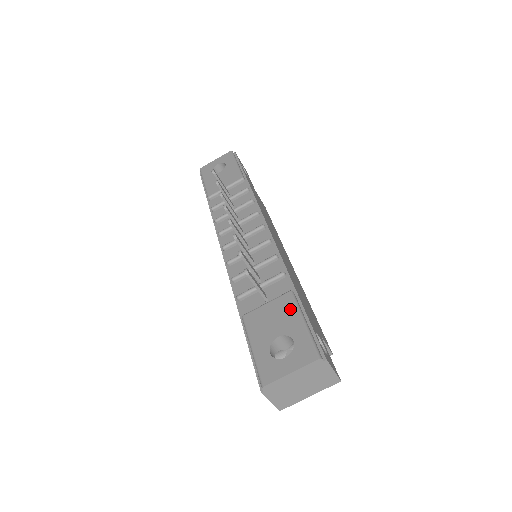
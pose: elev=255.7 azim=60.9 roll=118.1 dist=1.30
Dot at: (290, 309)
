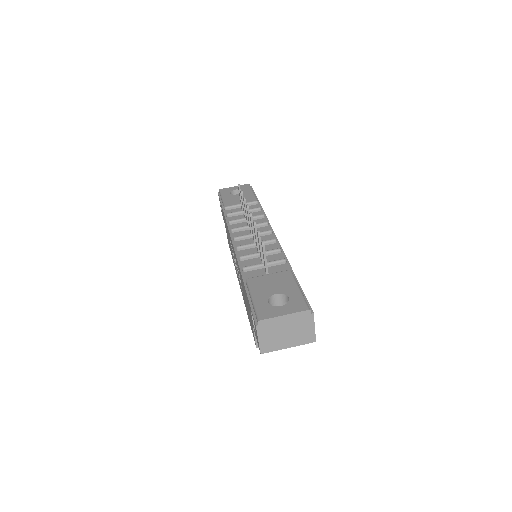
Dot at: (288, 280)
